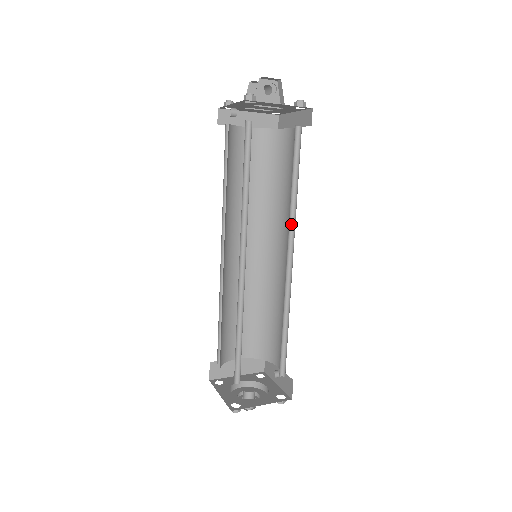
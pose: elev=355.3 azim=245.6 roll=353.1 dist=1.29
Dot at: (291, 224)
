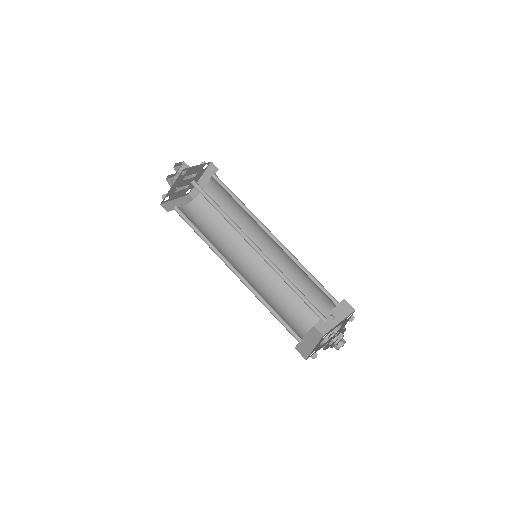
Dot at: occluded
